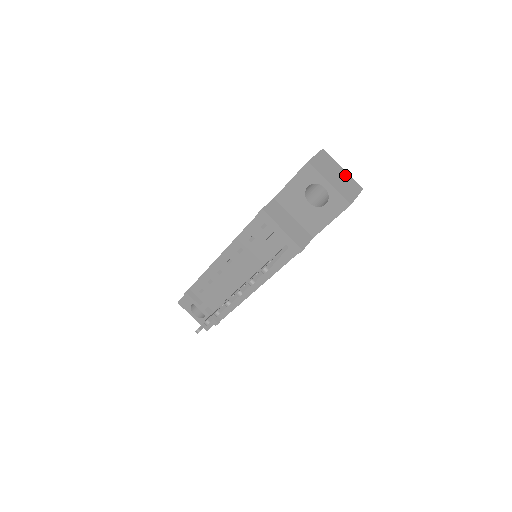
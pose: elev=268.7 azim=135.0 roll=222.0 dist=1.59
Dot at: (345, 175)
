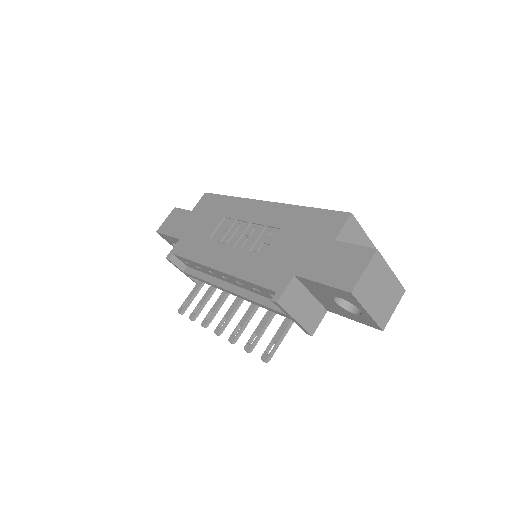
Dot at: (391, 282)
